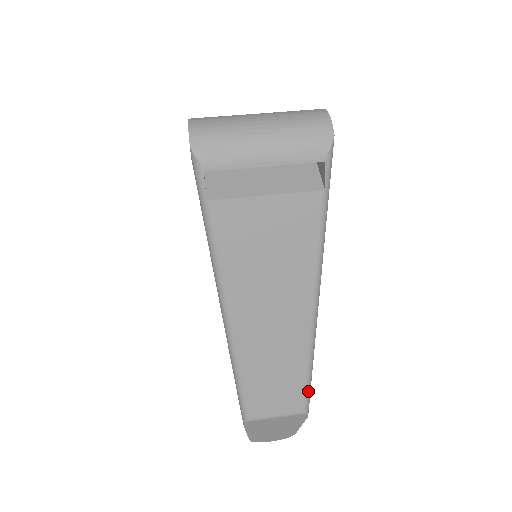
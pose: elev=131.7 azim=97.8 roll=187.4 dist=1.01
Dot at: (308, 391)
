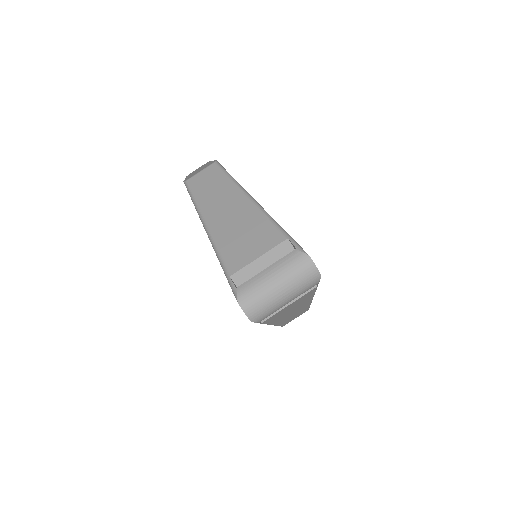
Dot at: occluded
